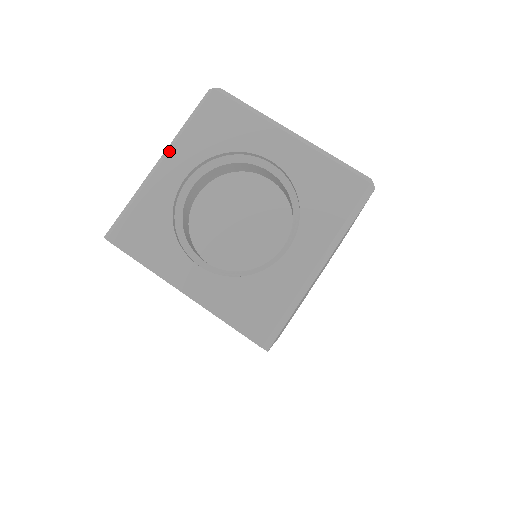
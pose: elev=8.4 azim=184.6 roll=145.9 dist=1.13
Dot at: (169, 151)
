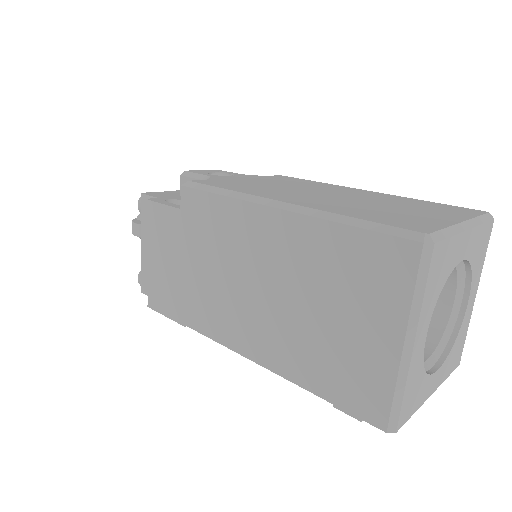
Dot at: (417, 330)
